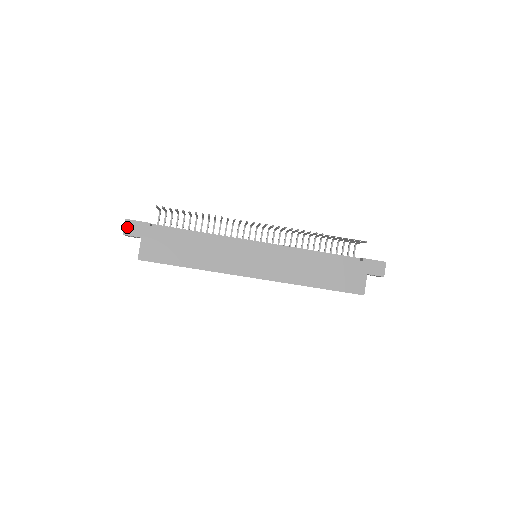
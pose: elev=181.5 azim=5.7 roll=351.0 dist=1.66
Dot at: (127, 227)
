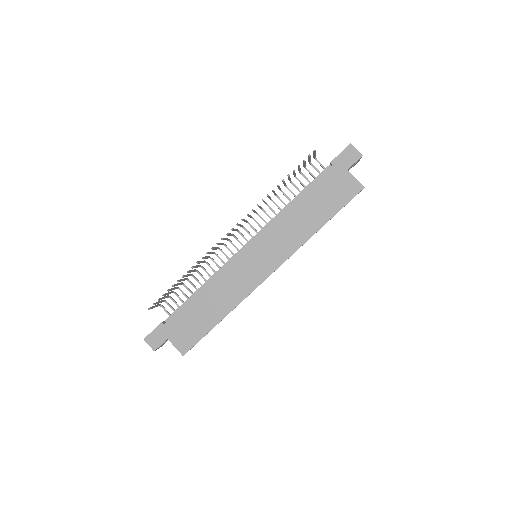
Dot at: (151, 343)
